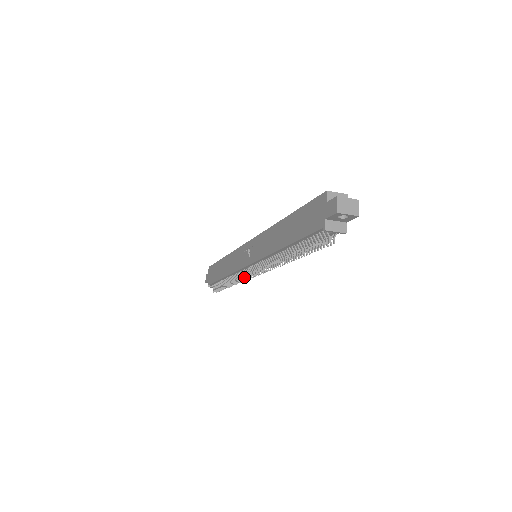
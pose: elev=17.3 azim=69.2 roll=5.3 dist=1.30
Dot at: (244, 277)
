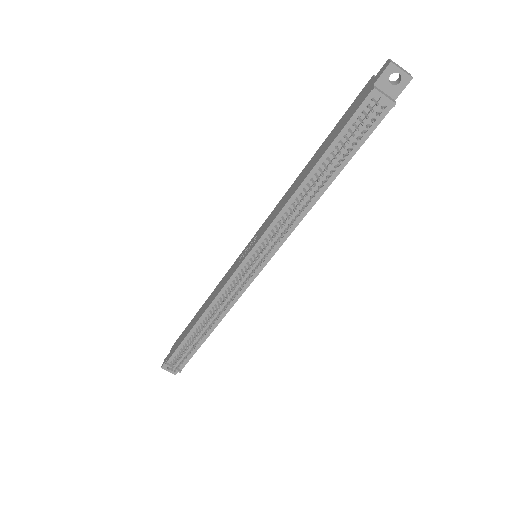
Dot at: (233, 291)
